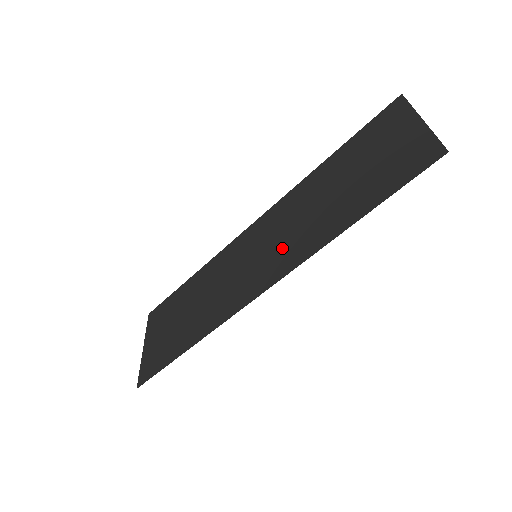
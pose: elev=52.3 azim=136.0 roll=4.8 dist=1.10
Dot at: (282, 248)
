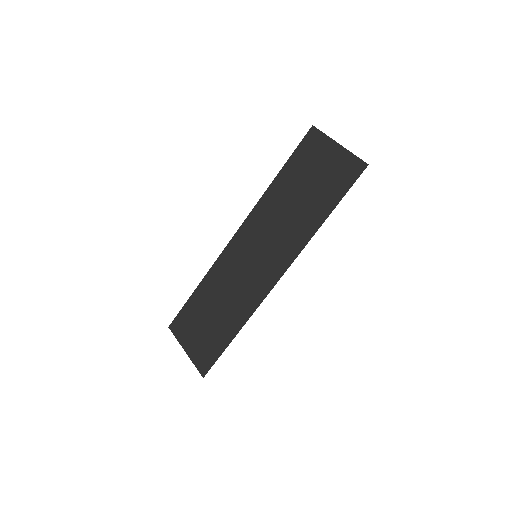
Dot at: (277, 245)
